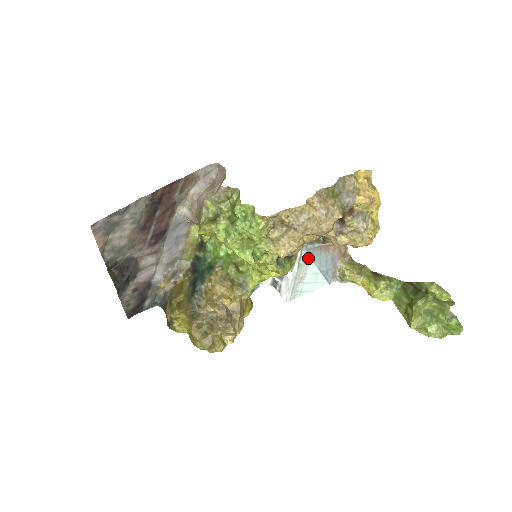
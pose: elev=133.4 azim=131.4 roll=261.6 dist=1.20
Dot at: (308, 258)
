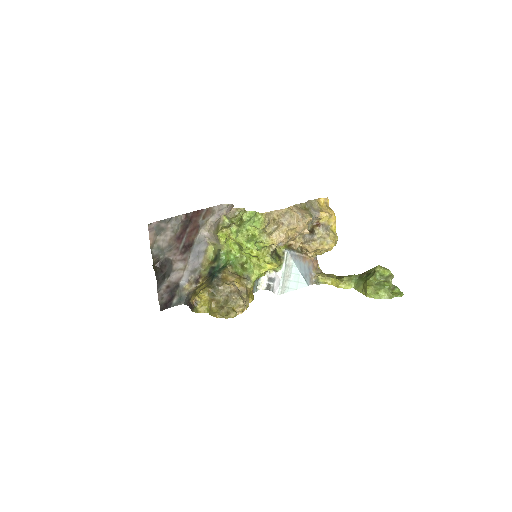
Dot at: (292, 261)
